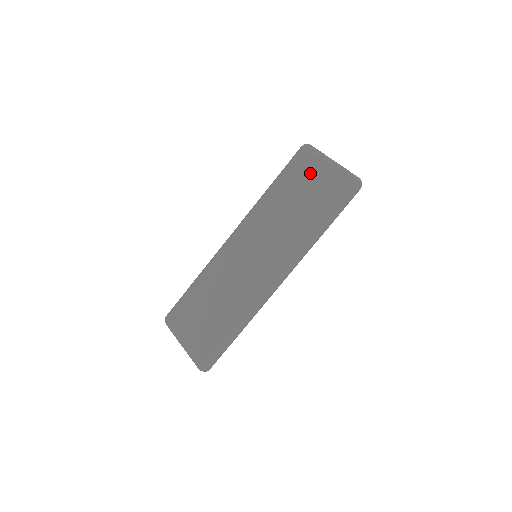
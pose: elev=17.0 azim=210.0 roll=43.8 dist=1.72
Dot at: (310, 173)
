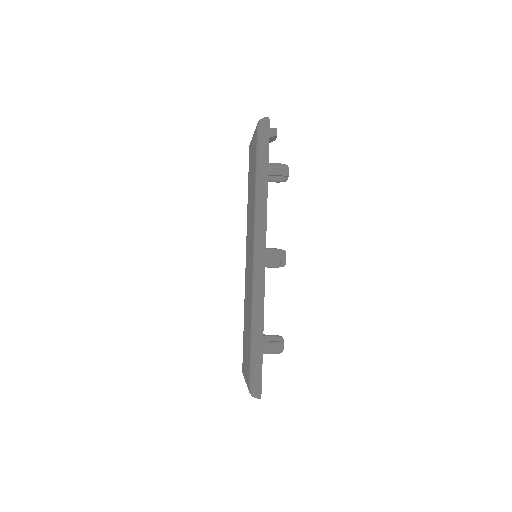
Dot at: (251, 156)
